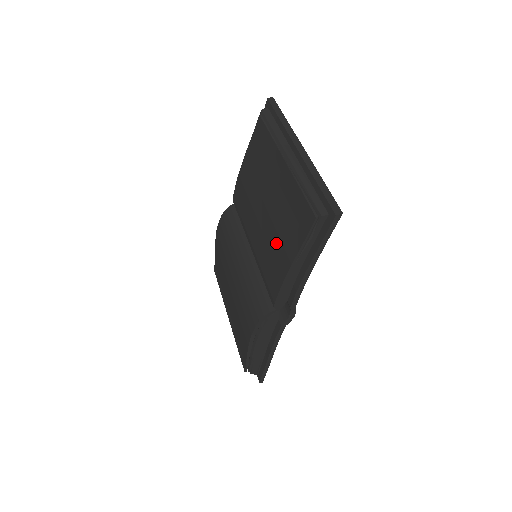
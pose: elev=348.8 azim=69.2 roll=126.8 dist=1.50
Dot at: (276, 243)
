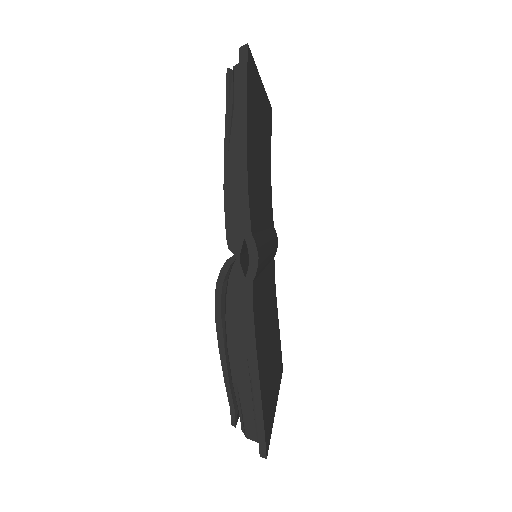
Dot at: occluded
